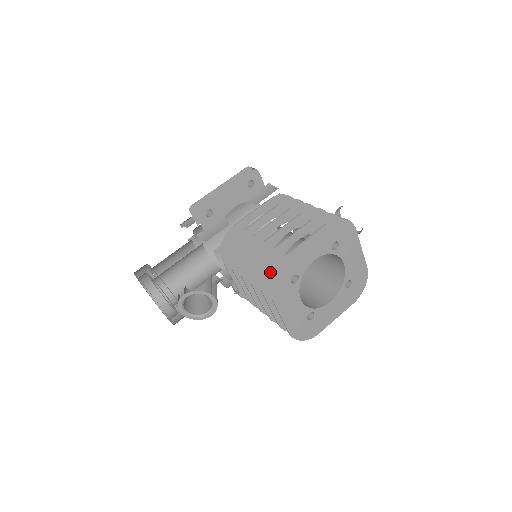
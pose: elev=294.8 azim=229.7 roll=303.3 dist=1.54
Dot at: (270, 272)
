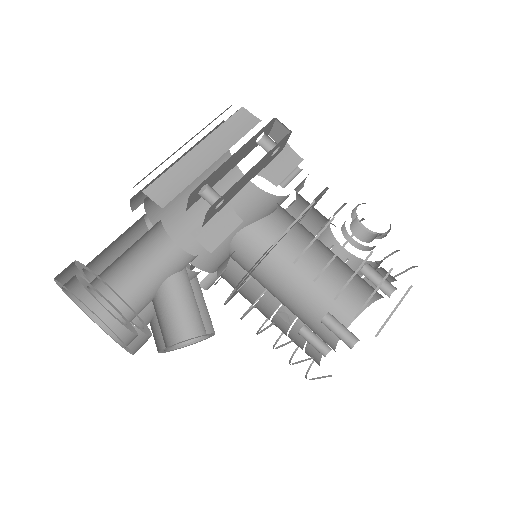
Dot at: occluded
